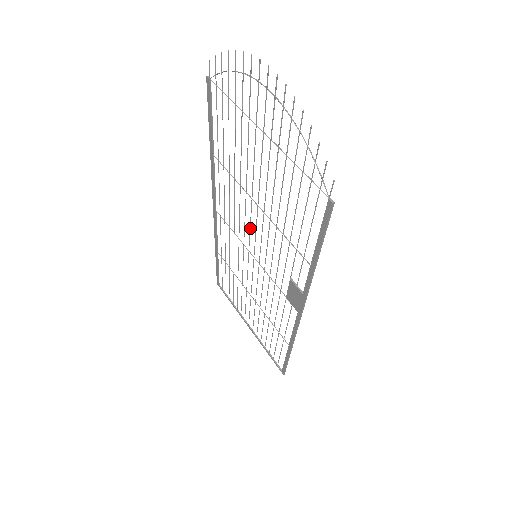
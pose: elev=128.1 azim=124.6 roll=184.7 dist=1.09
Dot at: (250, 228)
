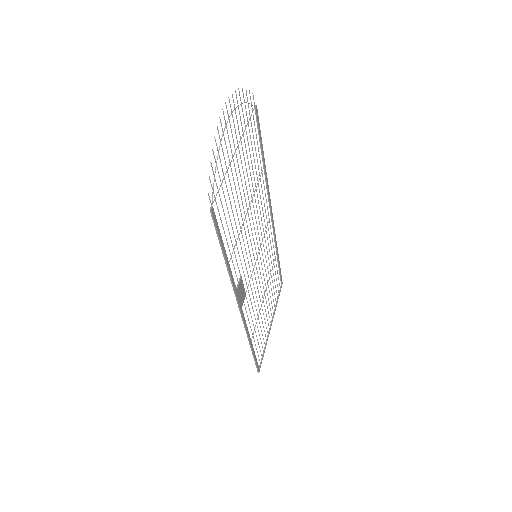
Dot at: occluded
